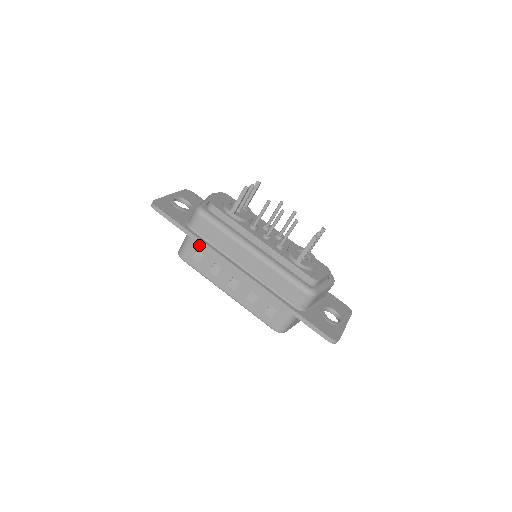
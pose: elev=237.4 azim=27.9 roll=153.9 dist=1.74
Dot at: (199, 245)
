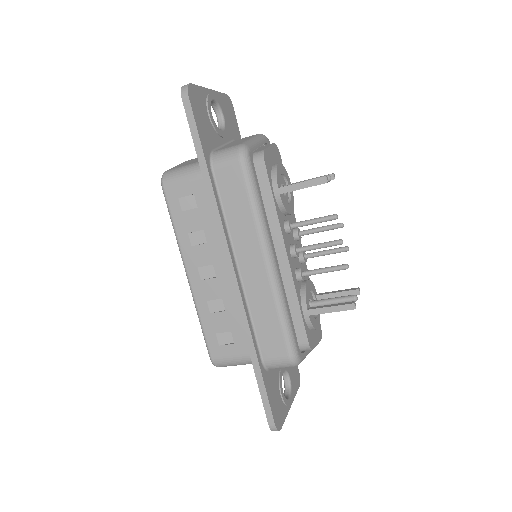
Dot at: (202, 192)
